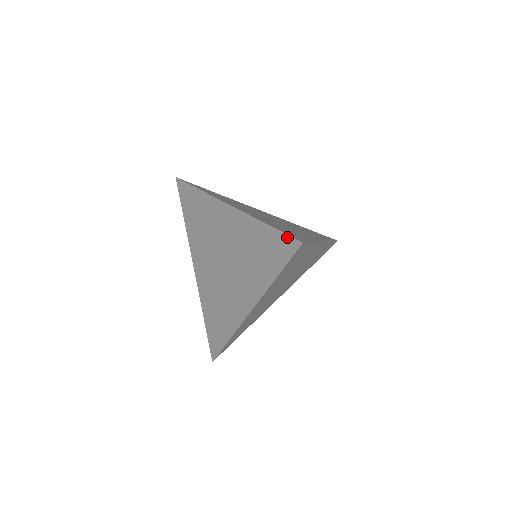
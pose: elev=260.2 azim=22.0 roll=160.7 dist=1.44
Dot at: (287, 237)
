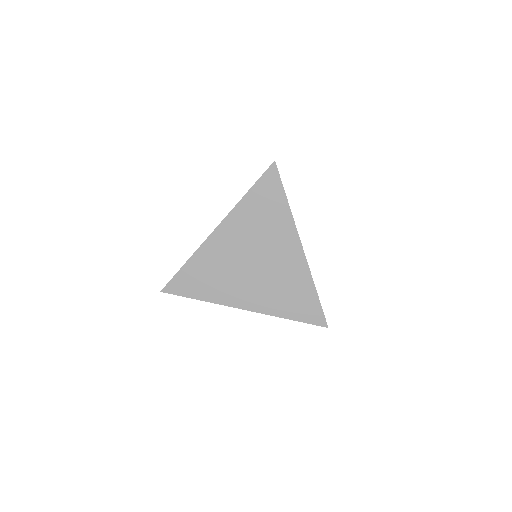
Dot at: occluded
